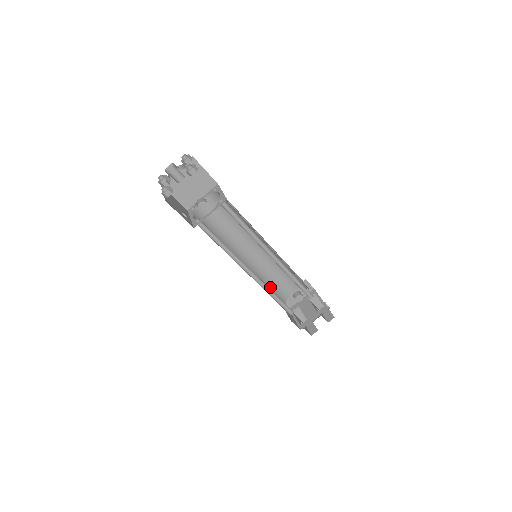
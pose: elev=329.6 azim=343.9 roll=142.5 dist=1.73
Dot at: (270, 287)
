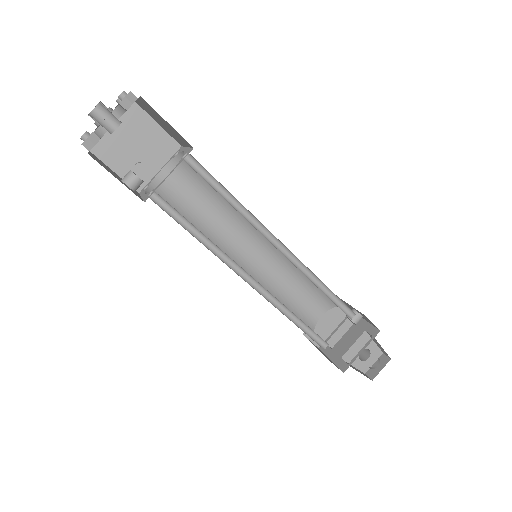
Dot at: (304, 284)
